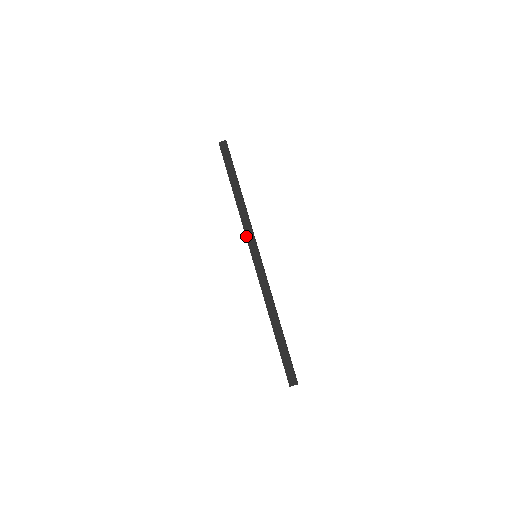
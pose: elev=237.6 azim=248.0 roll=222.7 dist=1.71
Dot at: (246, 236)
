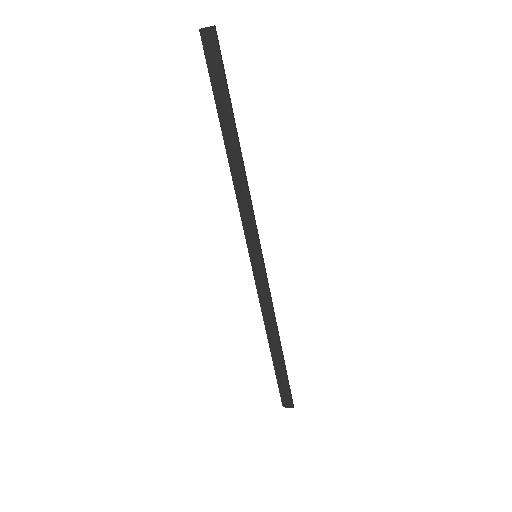
Dot at: (242, 224)
